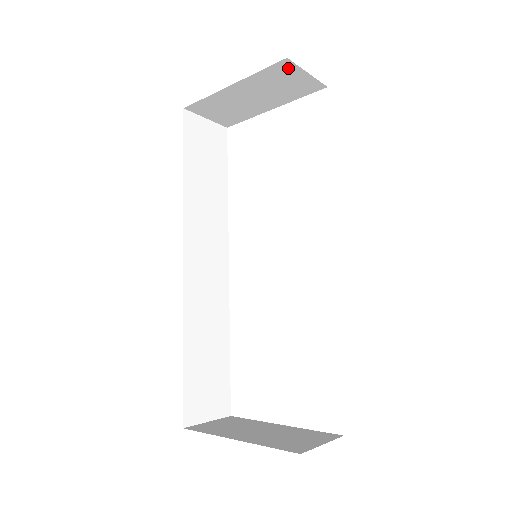
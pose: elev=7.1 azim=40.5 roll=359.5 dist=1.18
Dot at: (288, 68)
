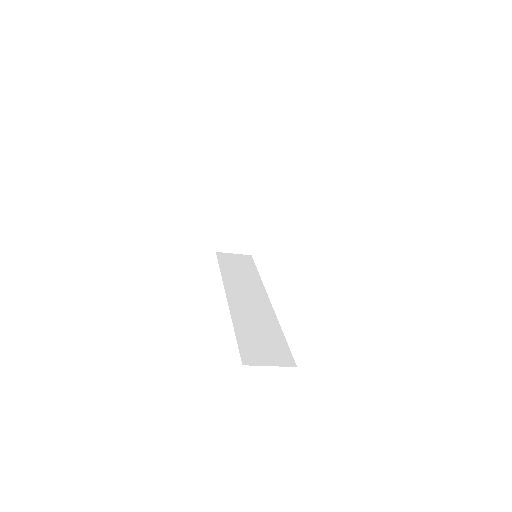
Dot at: (234, 184)
